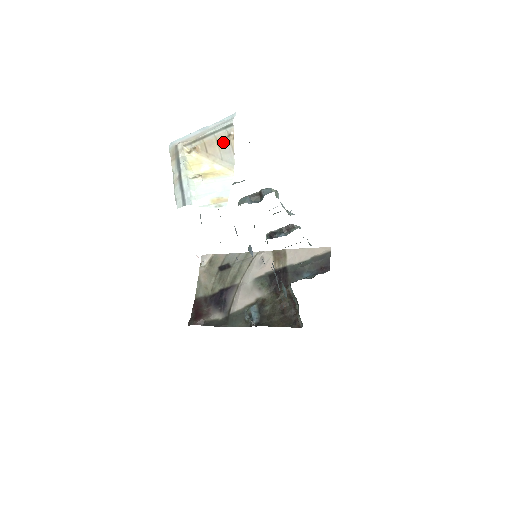
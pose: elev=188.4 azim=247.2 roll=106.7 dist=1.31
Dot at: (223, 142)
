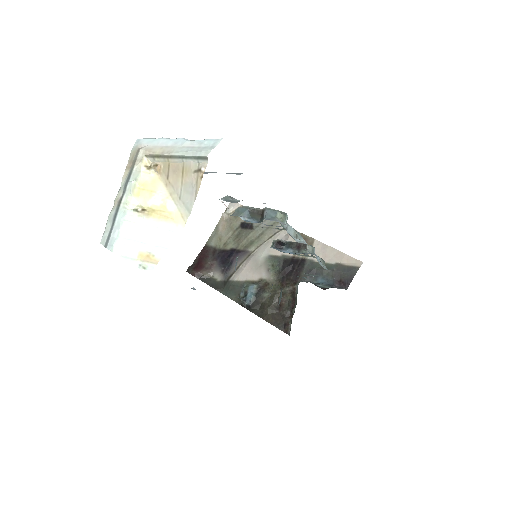
Dot at: (189, 175)
